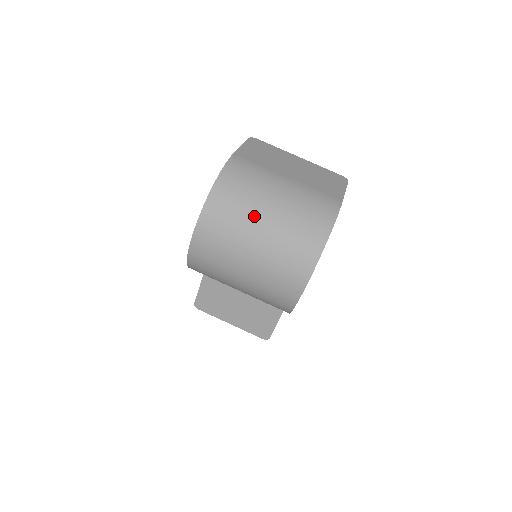
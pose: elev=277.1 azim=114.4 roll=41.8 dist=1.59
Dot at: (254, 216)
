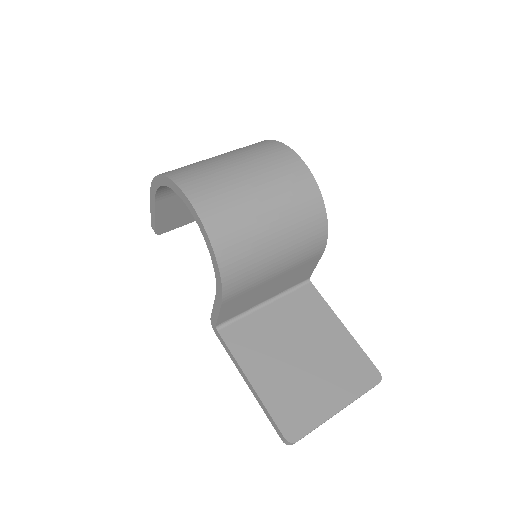
Dot at: (209, 160)
